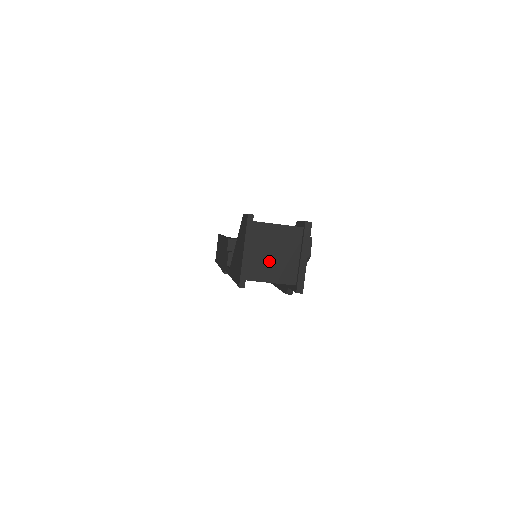
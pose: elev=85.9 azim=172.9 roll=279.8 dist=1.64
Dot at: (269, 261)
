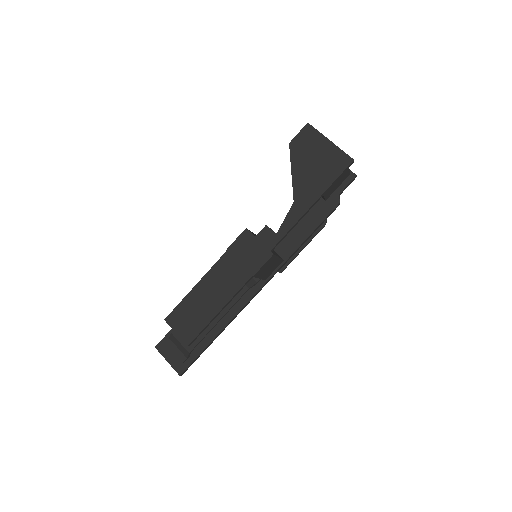
Dot at: occluded
